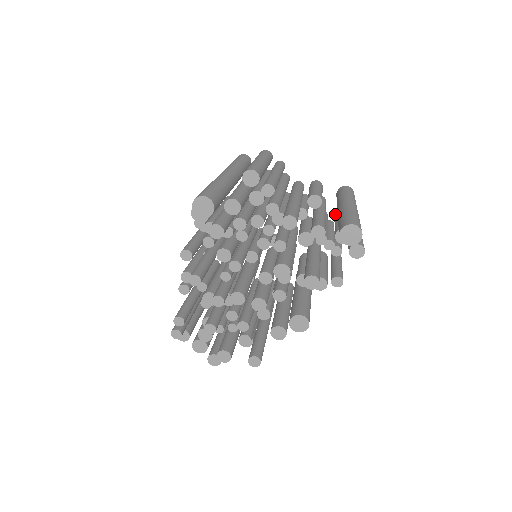
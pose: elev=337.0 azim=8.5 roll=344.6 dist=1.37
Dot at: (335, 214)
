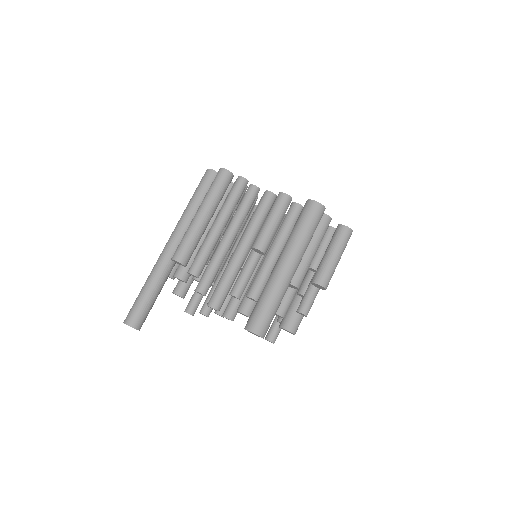
Dot at: occluded
